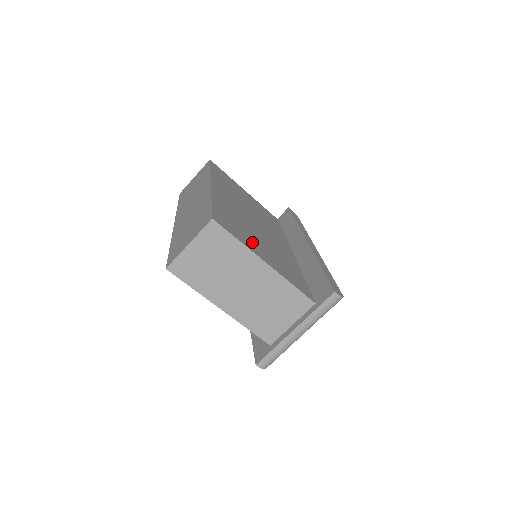
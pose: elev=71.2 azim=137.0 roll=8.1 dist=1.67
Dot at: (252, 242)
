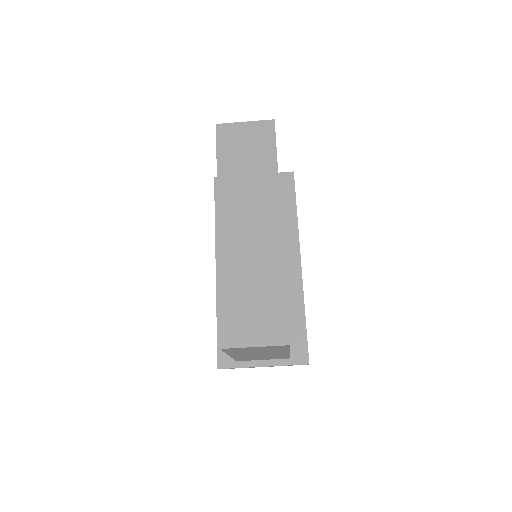
Dot at: occluded
